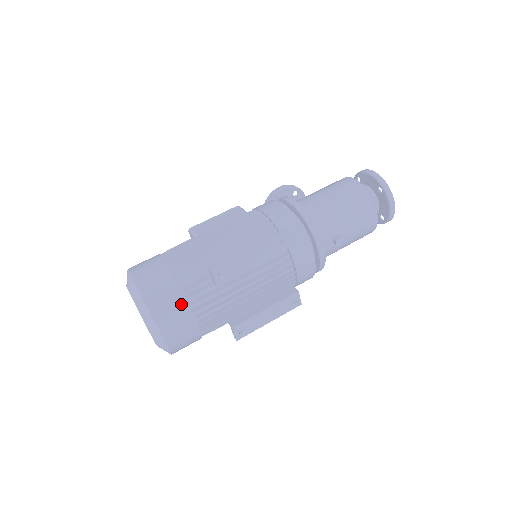
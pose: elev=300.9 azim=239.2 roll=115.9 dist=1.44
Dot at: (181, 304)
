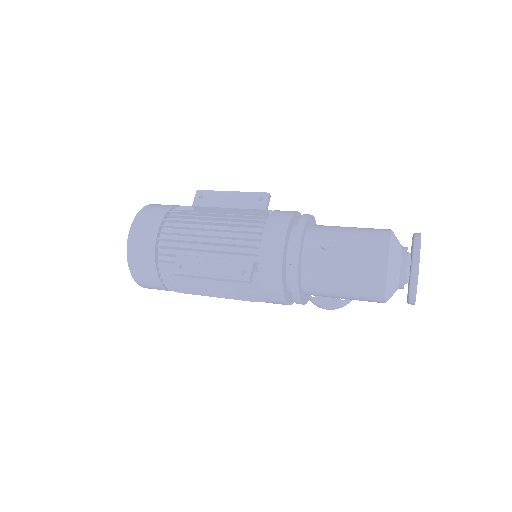
Dot at: (163, 211)
